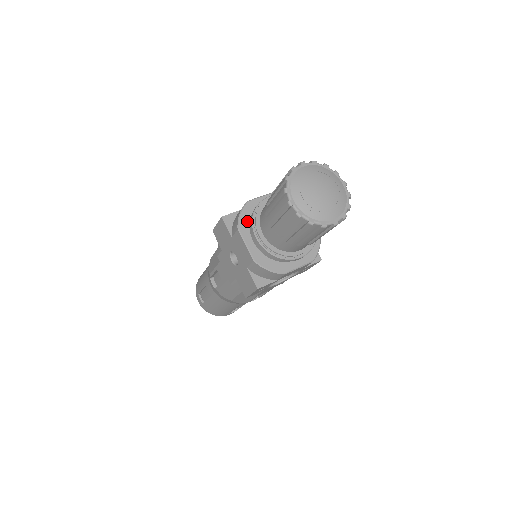
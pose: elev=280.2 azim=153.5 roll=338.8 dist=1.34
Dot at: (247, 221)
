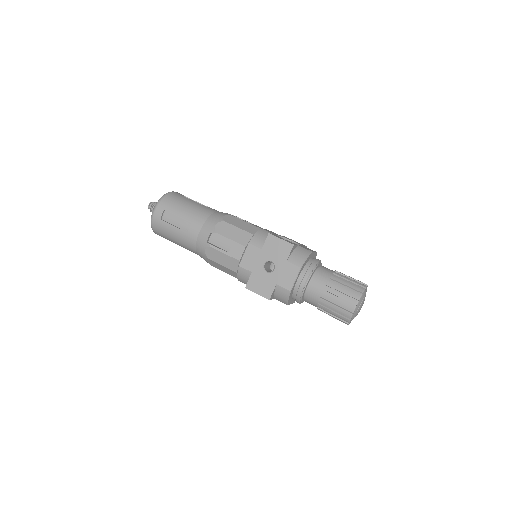
Dot at: (305, 265)
